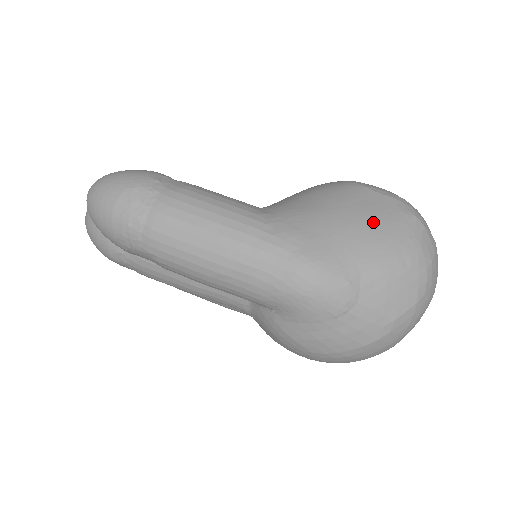
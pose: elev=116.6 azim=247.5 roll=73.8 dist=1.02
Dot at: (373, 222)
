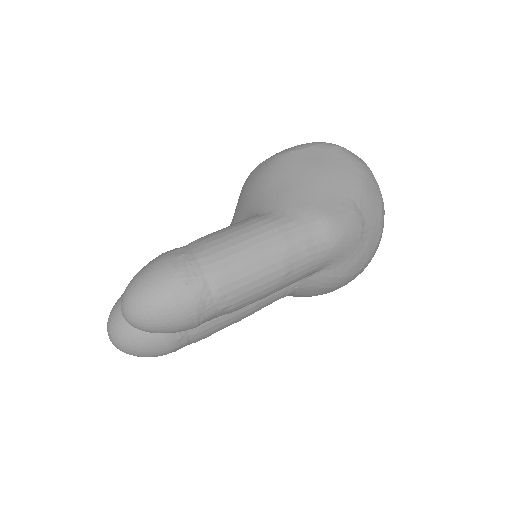
Dot at: (326, 167)
